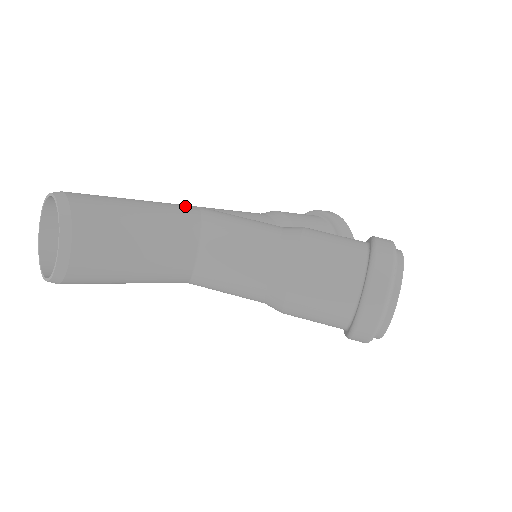
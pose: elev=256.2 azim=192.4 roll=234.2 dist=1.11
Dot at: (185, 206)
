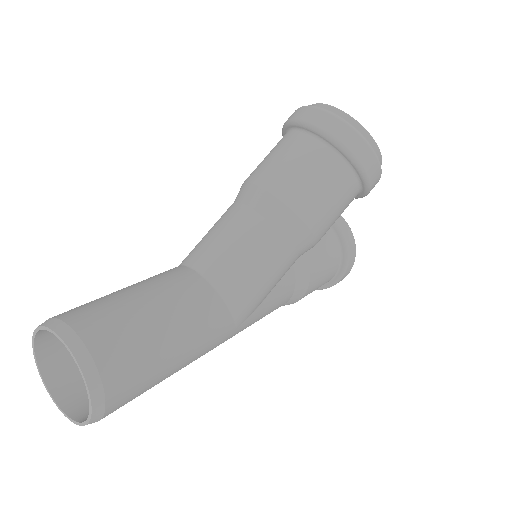
Dot at: occluded
